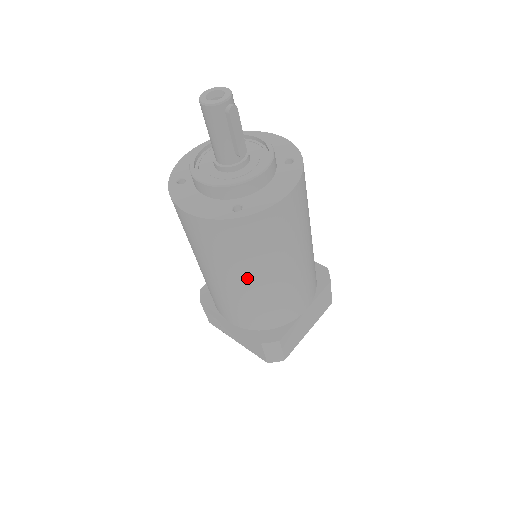
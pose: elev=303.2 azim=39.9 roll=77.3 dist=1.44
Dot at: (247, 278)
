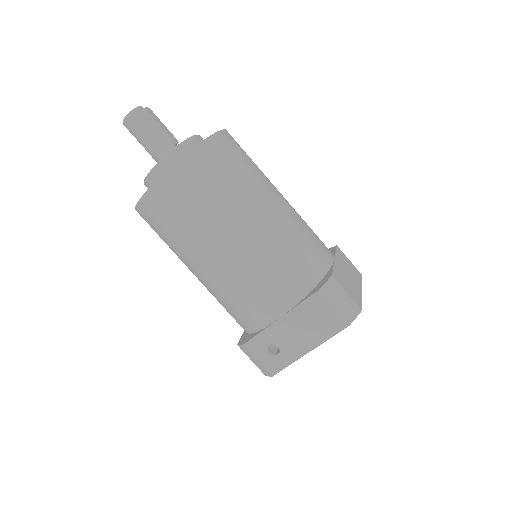
Dot at: (247, 216)
